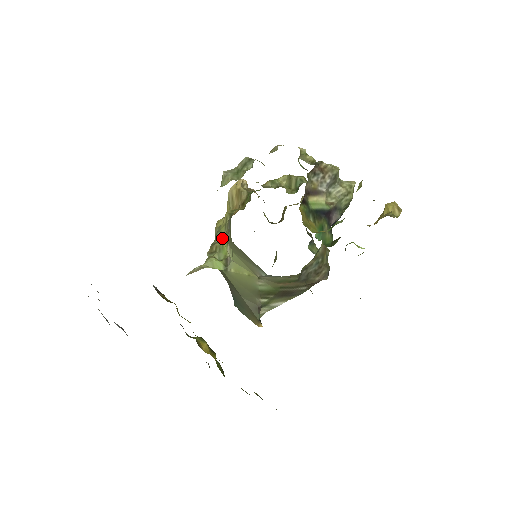
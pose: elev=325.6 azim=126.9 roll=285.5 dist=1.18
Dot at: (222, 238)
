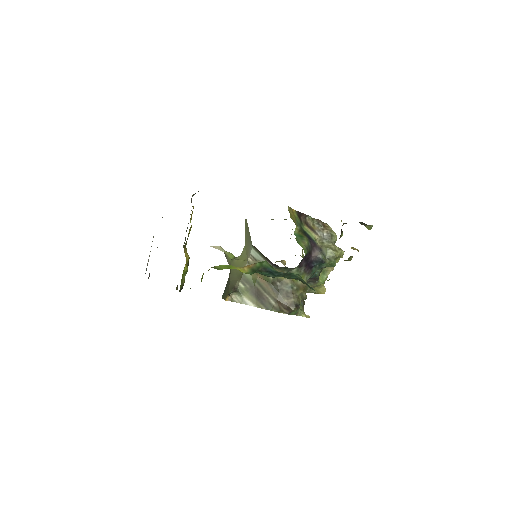
Dot at: occluded
